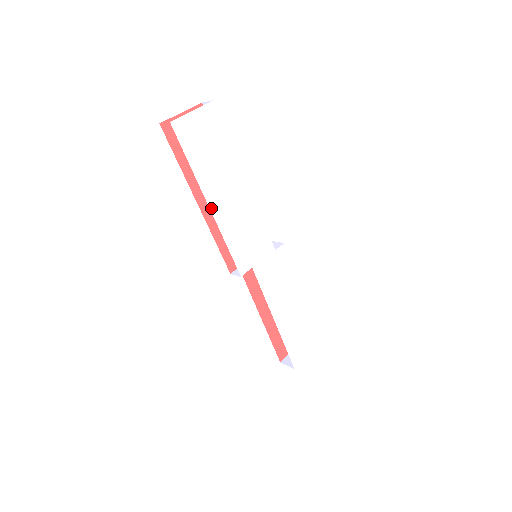
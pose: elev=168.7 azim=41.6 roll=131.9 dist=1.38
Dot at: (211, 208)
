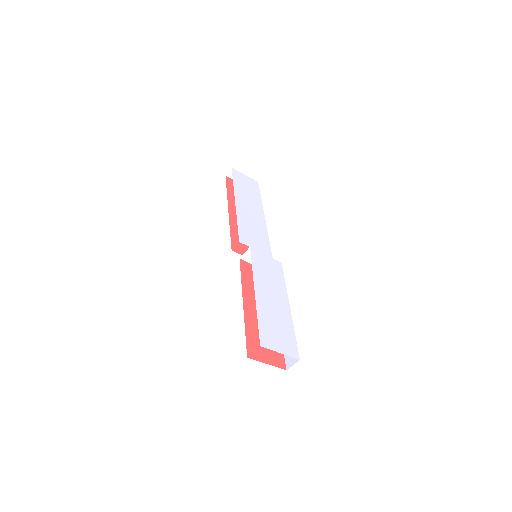
Dot at: (236, 203)
